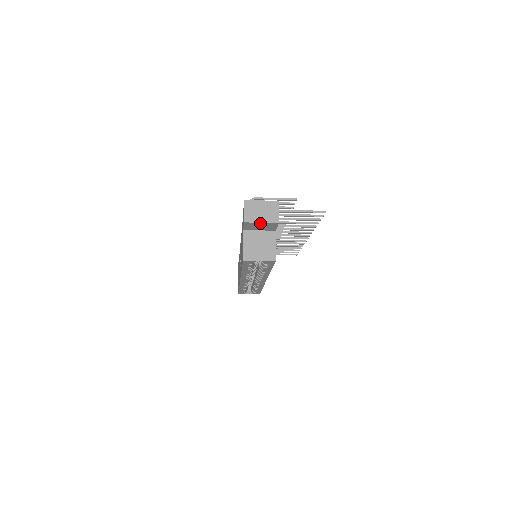
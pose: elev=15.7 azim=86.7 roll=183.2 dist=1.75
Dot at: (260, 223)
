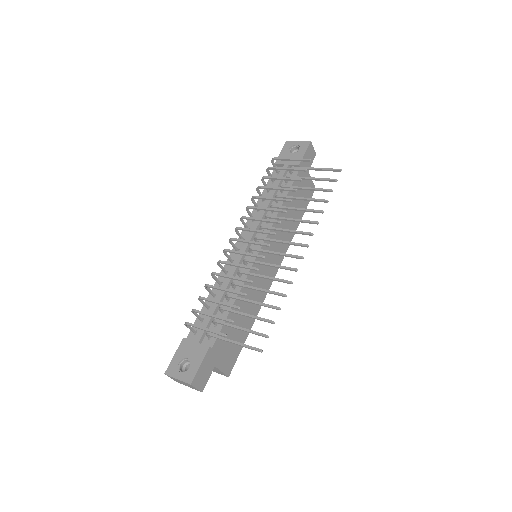
Dot at: occluded
